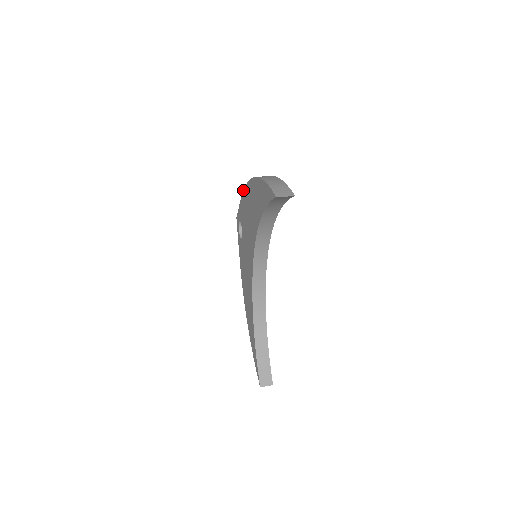
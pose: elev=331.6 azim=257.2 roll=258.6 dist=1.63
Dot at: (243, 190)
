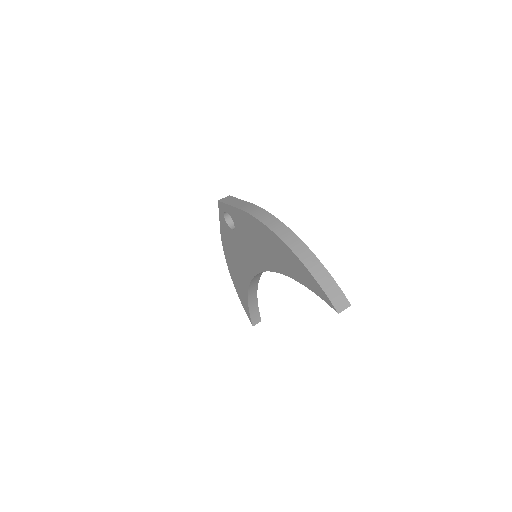
Dot at: (248, 213)
